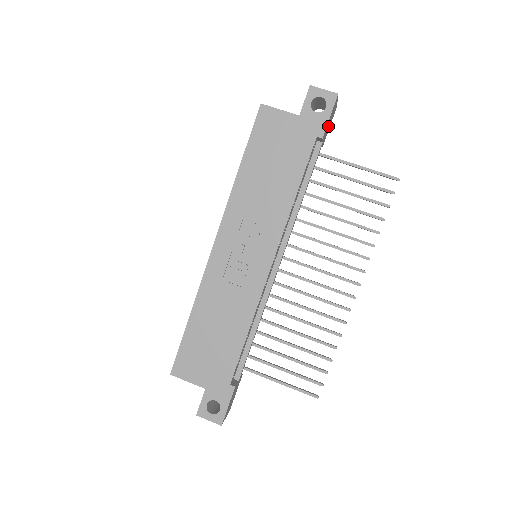
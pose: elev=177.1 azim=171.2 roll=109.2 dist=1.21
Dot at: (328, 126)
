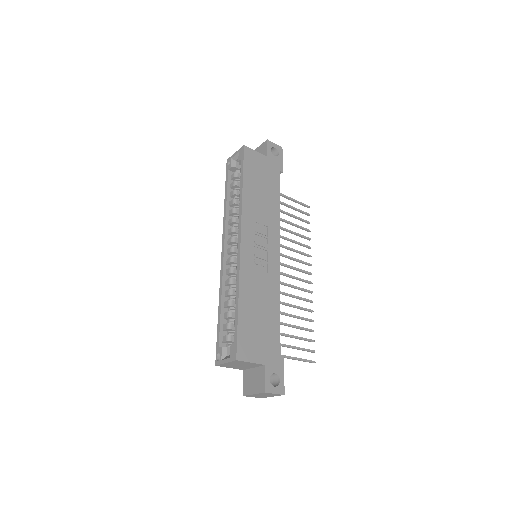
Dot at: occluded
